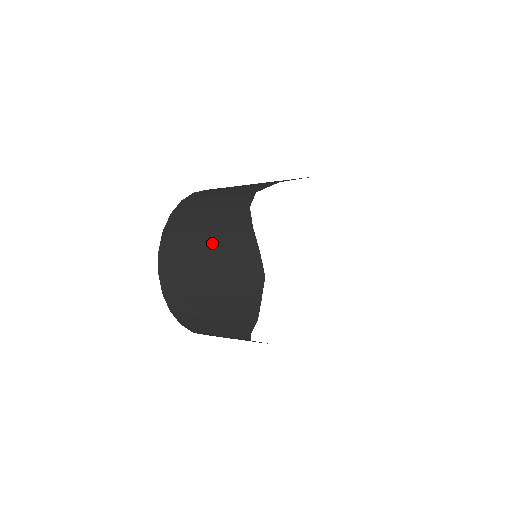
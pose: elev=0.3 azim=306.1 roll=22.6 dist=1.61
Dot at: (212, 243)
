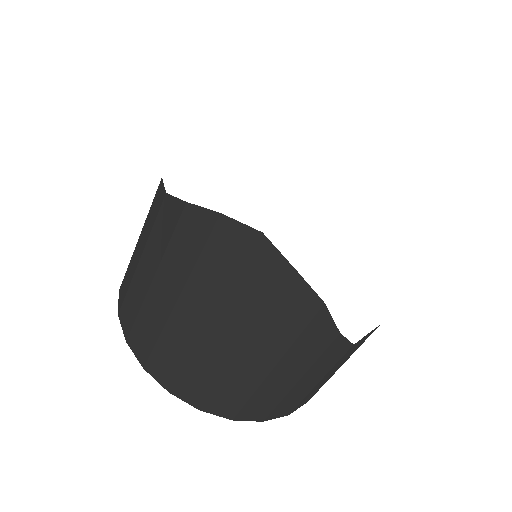
Dot at: (173, 282)
